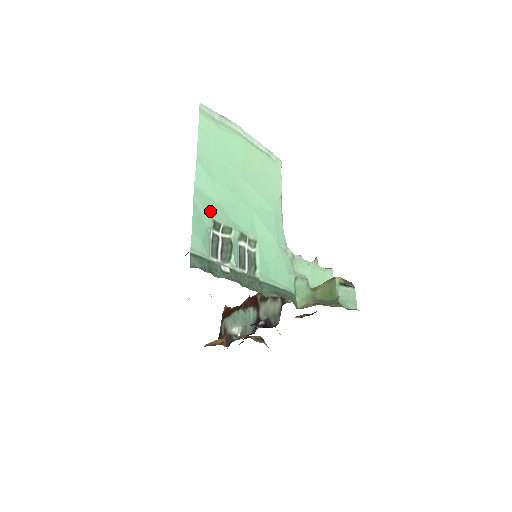
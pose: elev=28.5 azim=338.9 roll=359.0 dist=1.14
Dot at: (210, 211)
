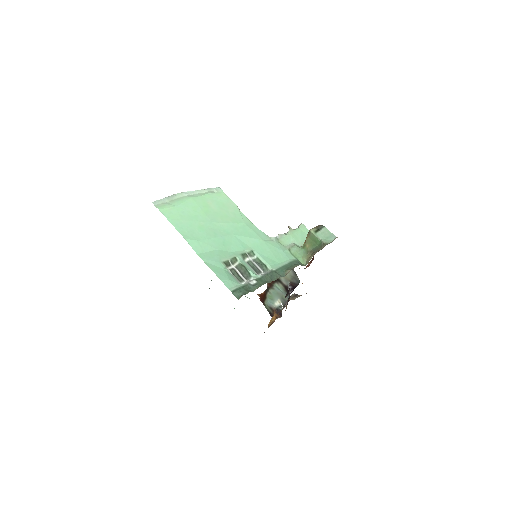
Dot at: (217, 259)
